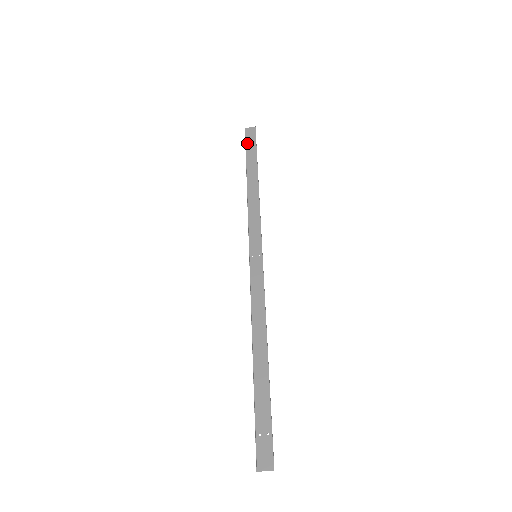
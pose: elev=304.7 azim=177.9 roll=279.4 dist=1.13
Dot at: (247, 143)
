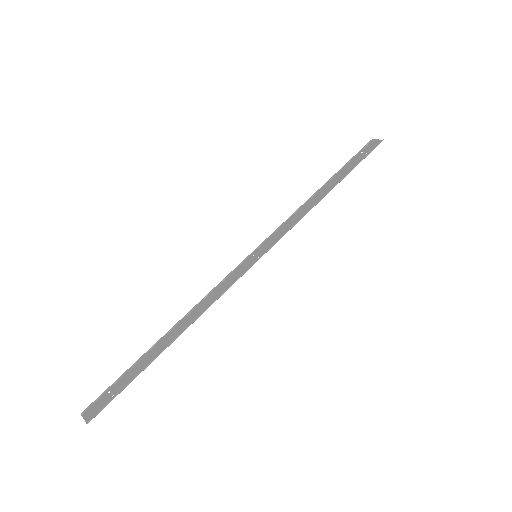
Dot at: (359, 153)
